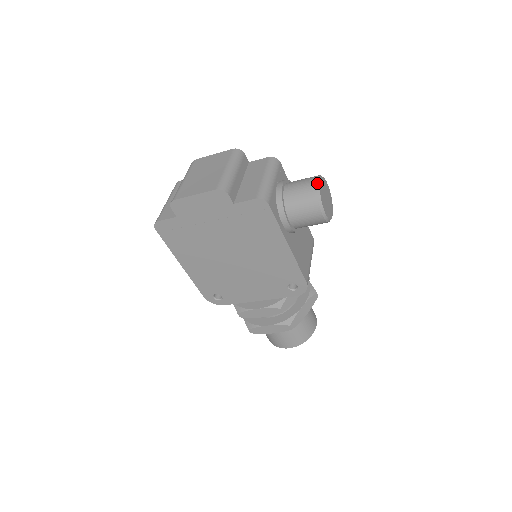
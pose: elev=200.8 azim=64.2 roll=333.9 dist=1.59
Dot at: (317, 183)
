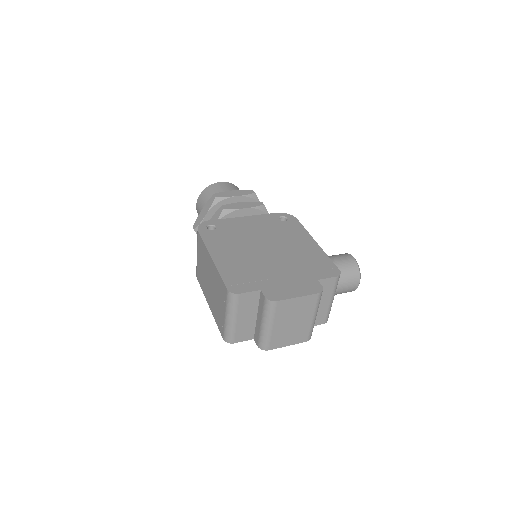
Dot at: occluded
